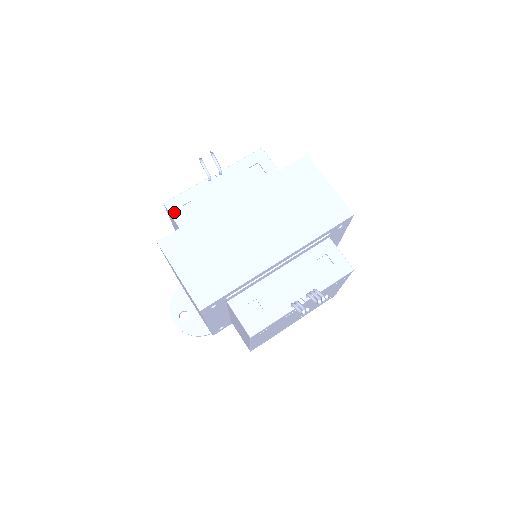
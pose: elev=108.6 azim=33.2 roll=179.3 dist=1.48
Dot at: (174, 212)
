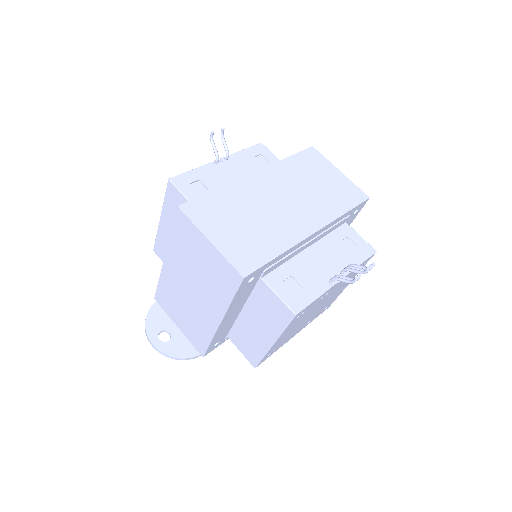
Dot at: (182, 188)
